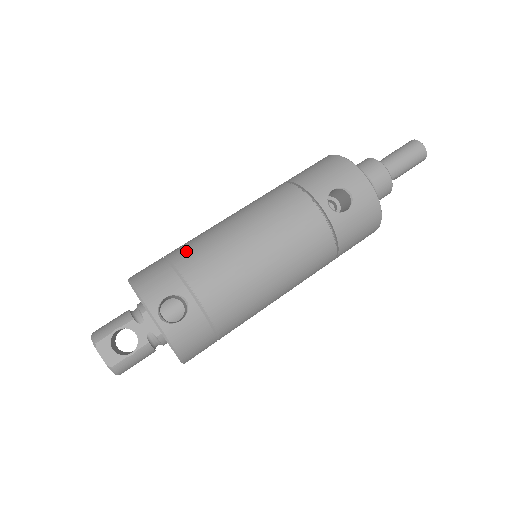
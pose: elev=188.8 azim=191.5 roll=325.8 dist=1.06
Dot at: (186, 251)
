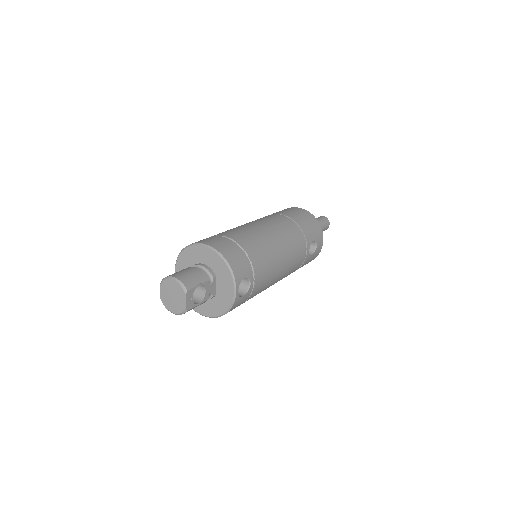
Dot at: (252, 246)
